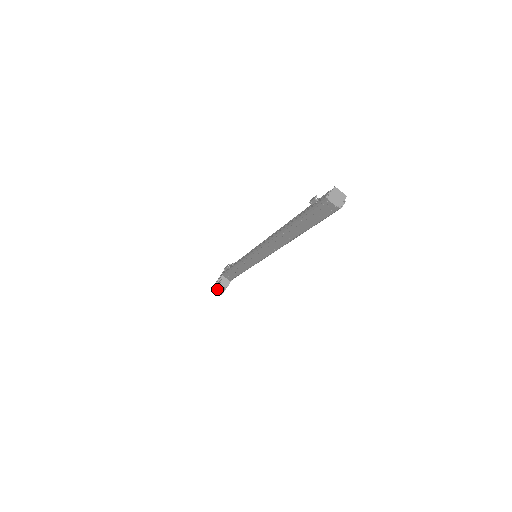
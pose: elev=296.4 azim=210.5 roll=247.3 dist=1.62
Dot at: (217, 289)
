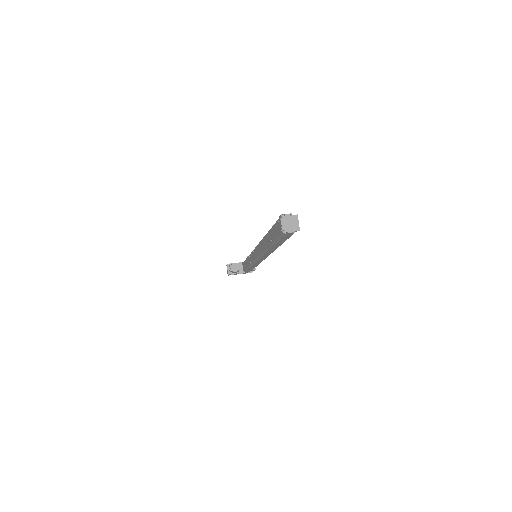
Dot at: occluded
